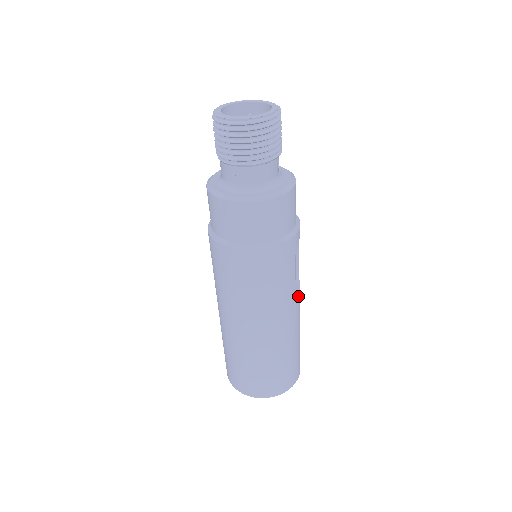
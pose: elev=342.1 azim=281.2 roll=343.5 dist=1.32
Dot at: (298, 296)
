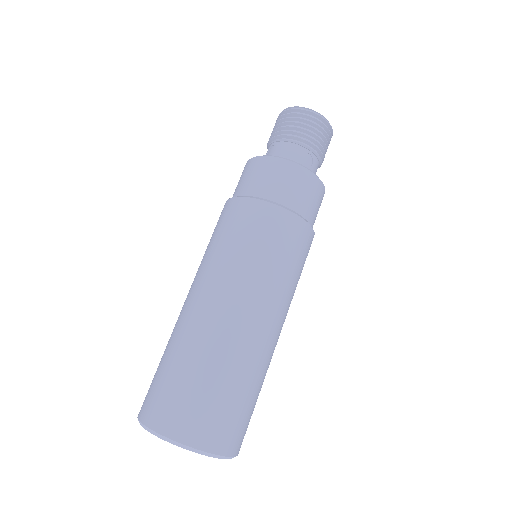
Dot at: occluded
